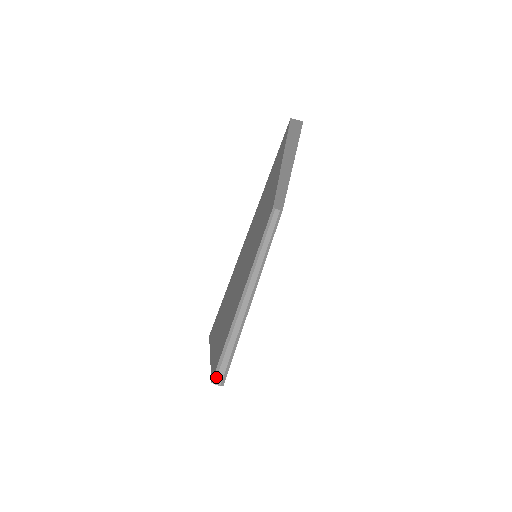
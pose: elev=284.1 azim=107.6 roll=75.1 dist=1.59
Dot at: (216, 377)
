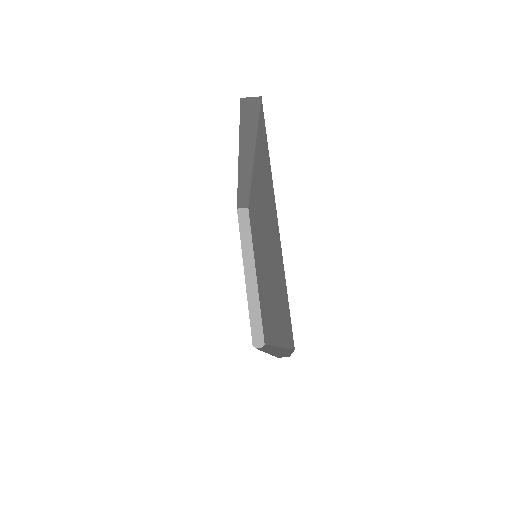
Dot at: occluded
